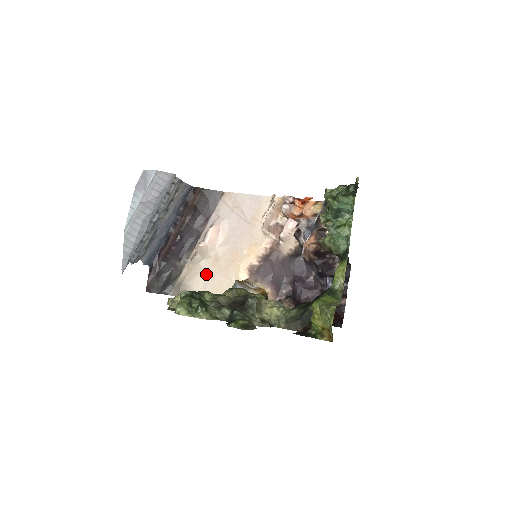
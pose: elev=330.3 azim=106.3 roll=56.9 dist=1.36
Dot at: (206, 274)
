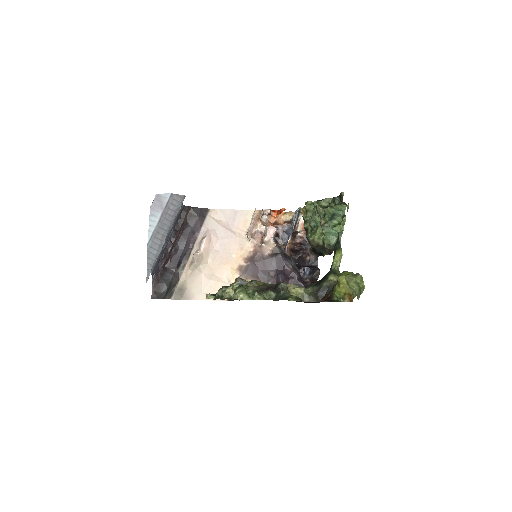
Dot at: (203, 277)
